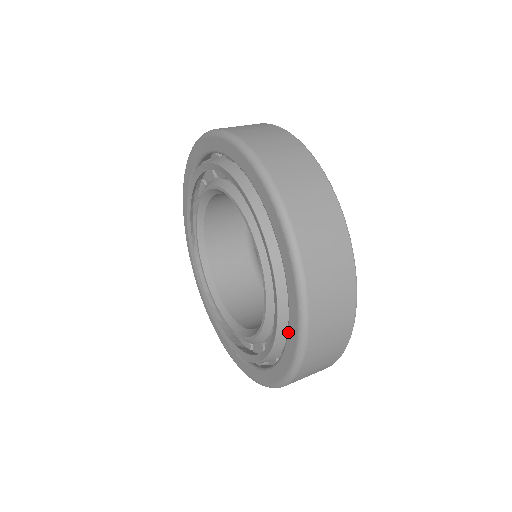
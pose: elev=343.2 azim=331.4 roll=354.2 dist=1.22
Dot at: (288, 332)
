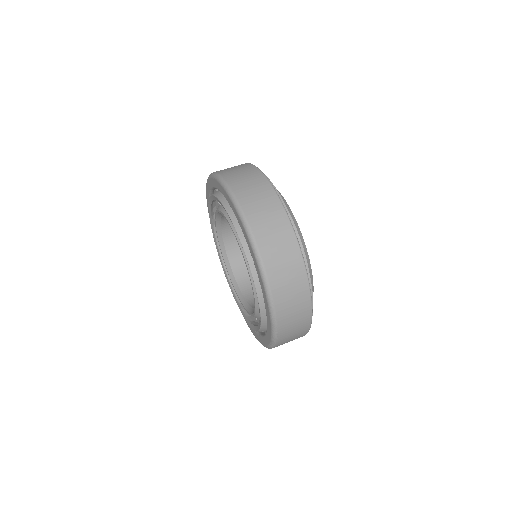
Dot at: (267, 332)
